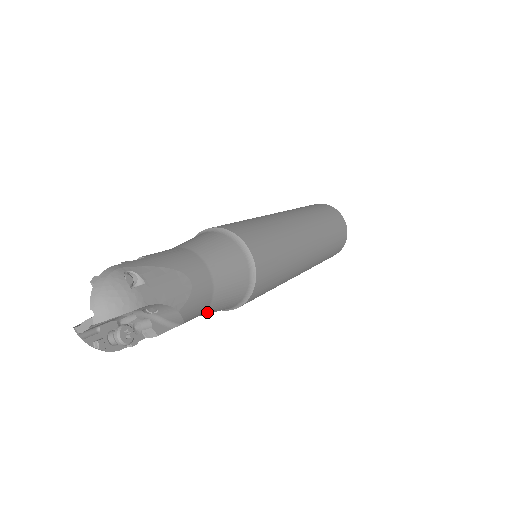
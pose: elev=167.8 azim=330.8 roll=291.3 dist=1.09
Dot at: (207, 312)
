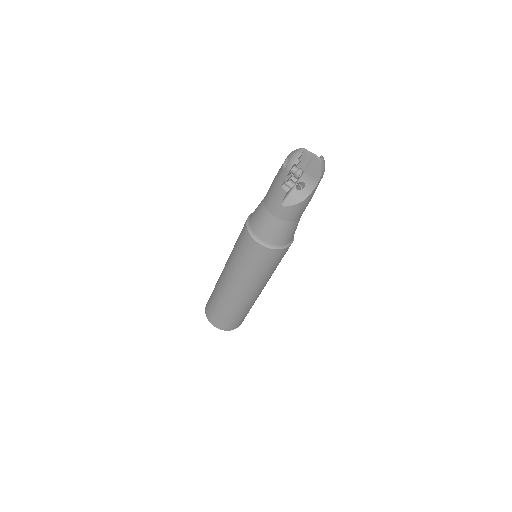
Dot at: (276, 222)
